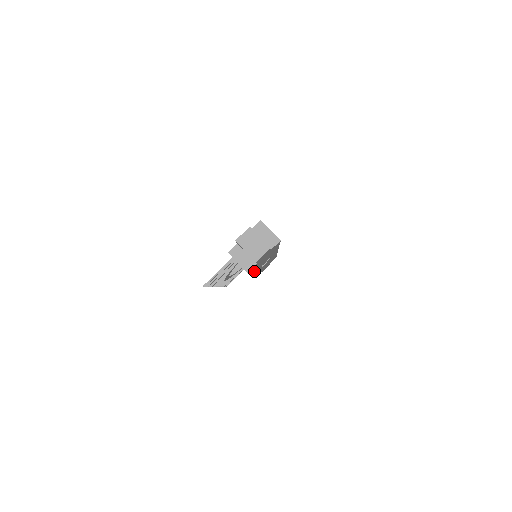
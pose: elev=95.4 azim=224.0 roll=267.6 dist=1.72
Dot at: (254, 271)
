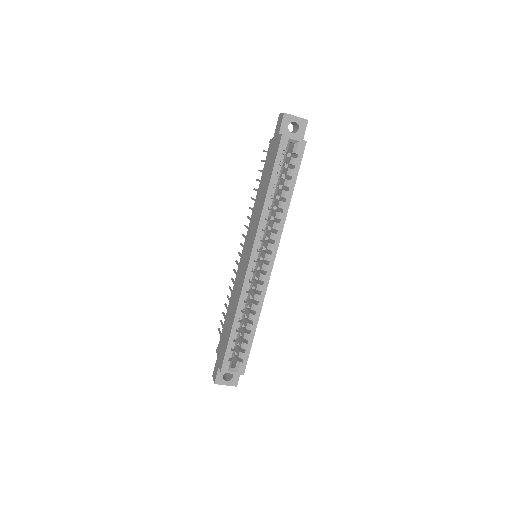
Dot at: occluded
